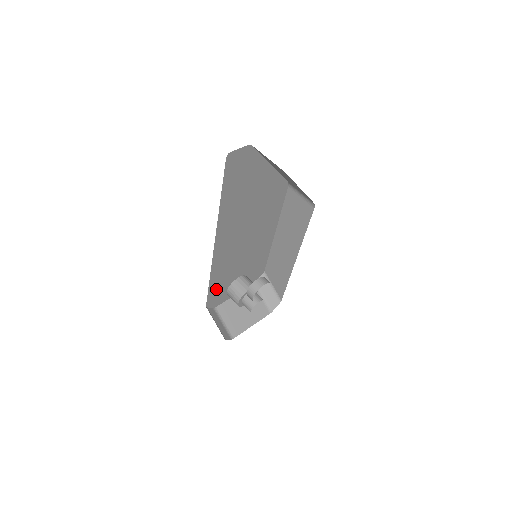
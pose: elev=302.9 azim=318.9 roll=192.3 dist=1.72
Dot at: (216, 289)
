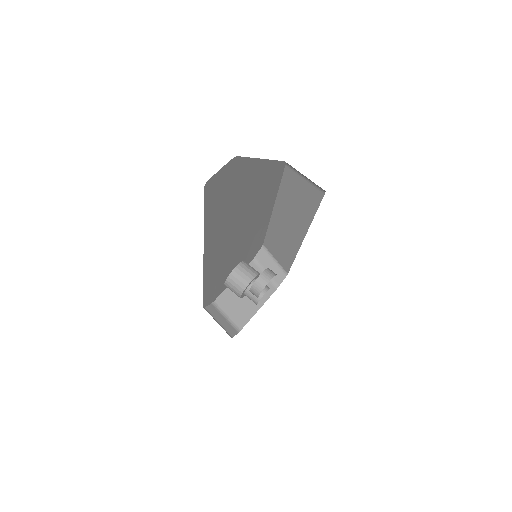
Dot at: (212, 290)
